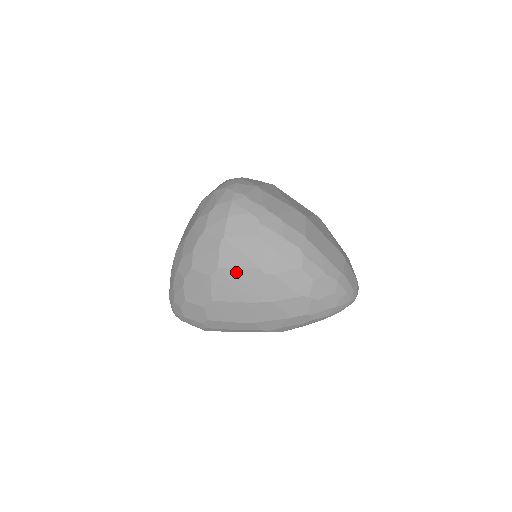
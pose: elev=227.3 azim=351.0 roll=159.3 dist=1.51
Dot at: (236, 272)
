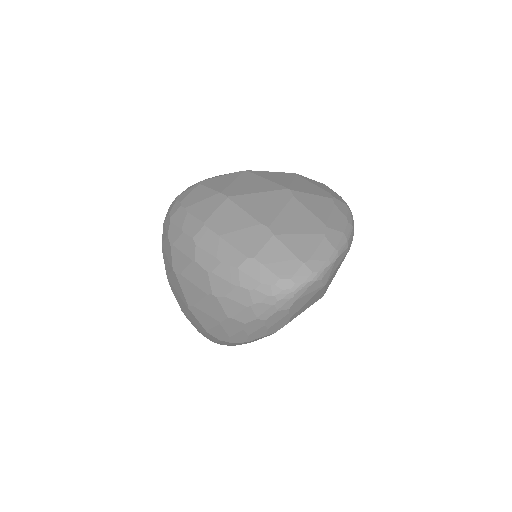
Dot at: (171, 277)
